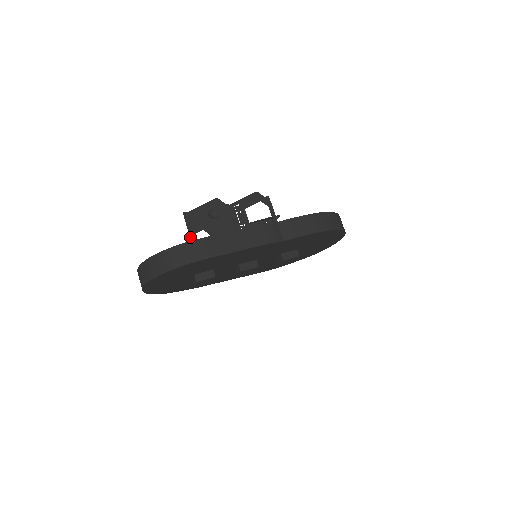
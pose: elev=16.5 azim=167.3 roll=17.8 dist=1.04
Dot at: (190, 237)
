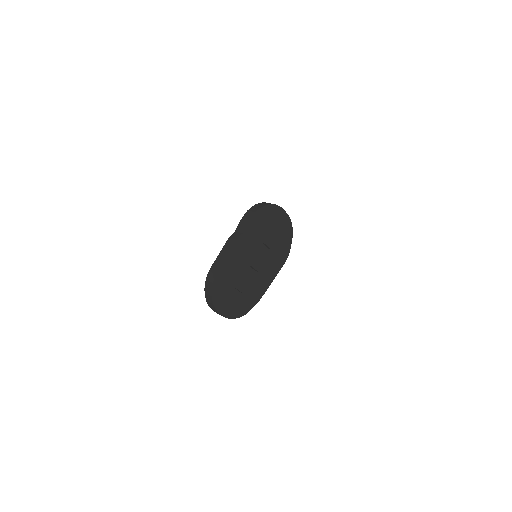
Dot at: occluded
